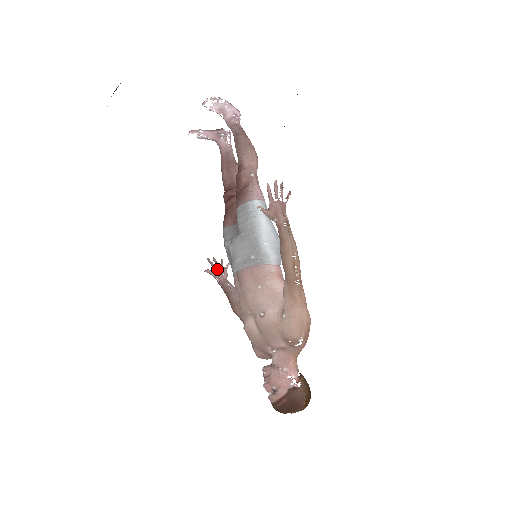
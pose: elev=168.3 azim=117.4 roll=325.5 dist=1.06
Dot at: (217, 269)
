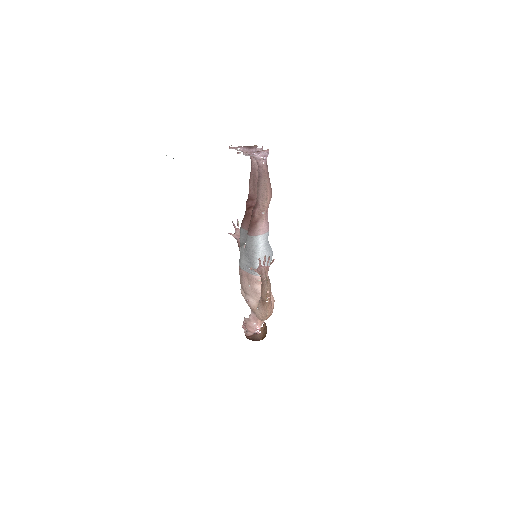
Dot at: (237, 232)
